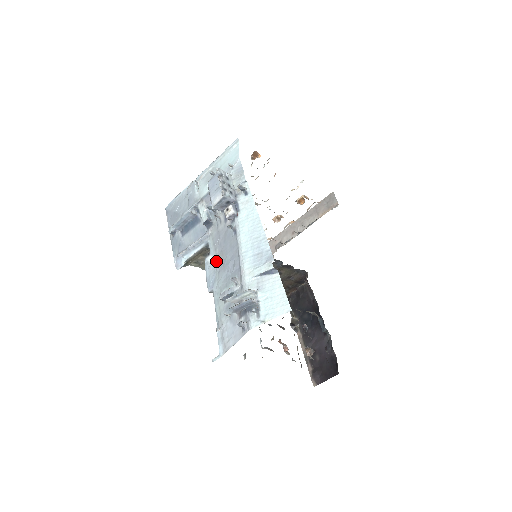
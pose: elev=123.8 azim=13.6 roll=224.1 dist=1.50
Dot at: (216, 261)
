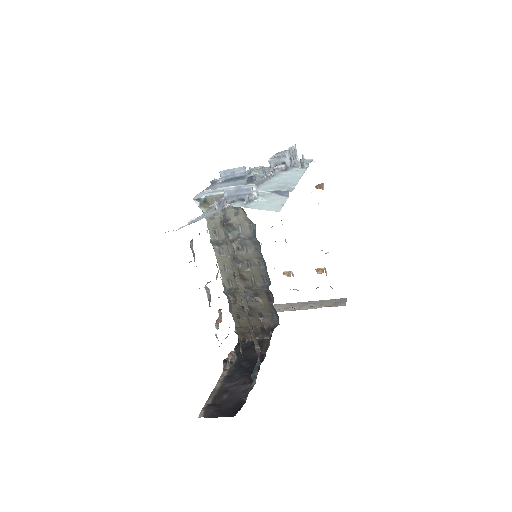
Dot at: occluded
